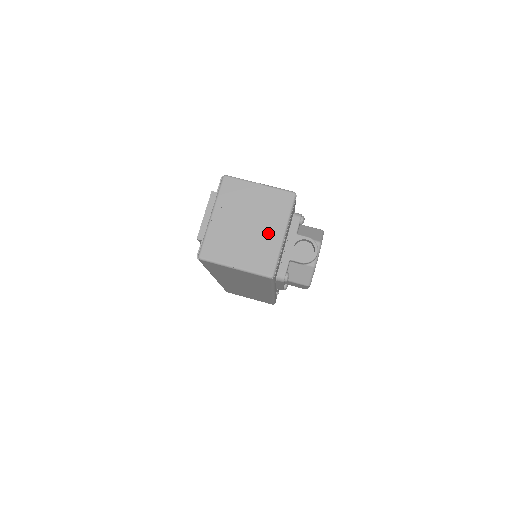
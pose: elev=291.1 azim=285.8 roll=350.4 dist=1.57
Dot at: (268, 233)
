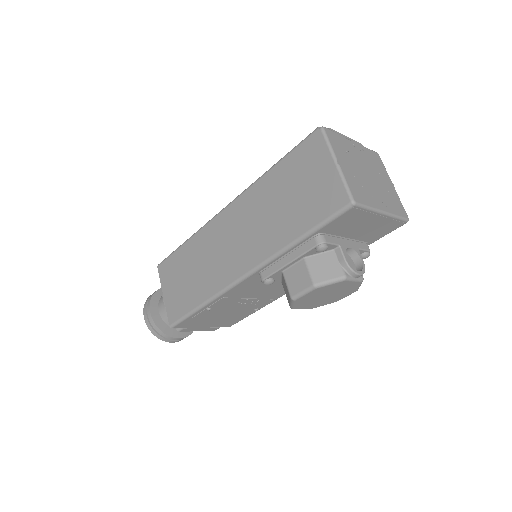
Dot at: (376, 195)
